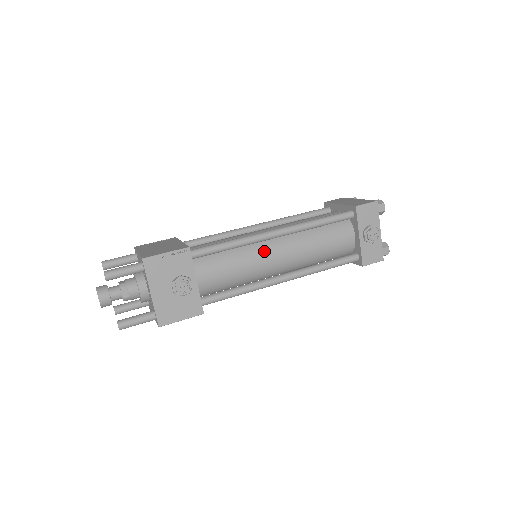
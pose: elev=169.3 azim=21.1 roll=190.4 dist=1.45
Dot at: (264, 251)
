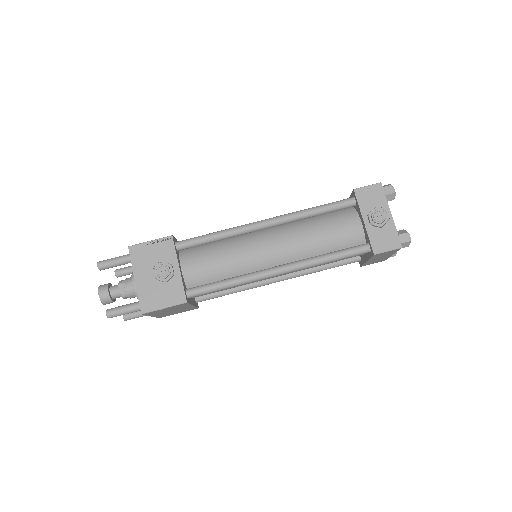
Dot at: (254, 242)
